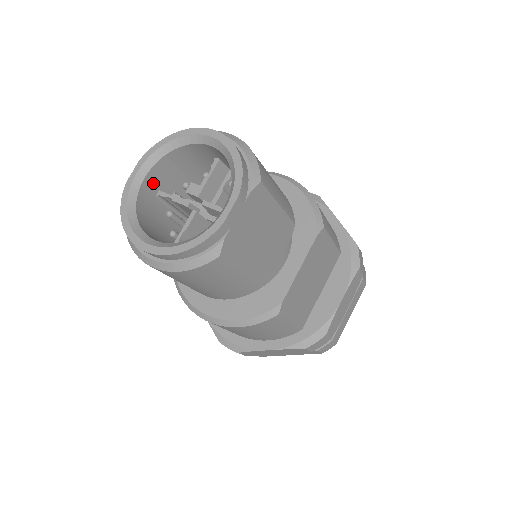
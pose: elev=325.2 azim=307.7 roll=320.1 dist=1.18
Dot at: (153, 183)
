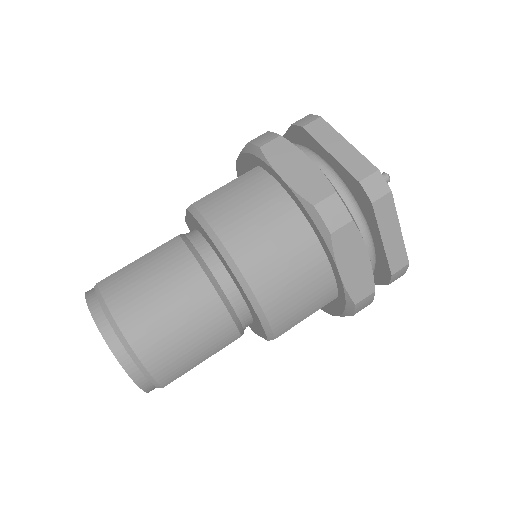
Dot at: occluded
